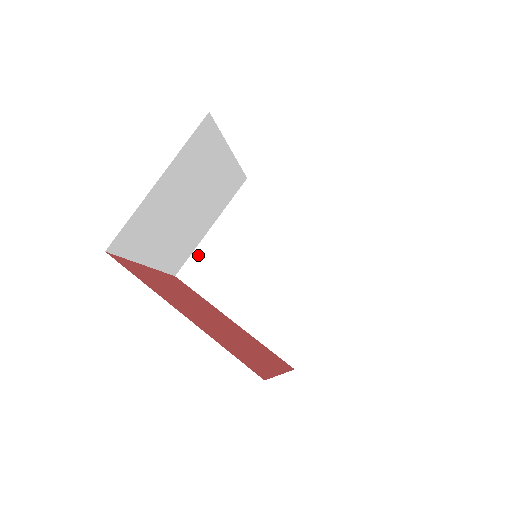
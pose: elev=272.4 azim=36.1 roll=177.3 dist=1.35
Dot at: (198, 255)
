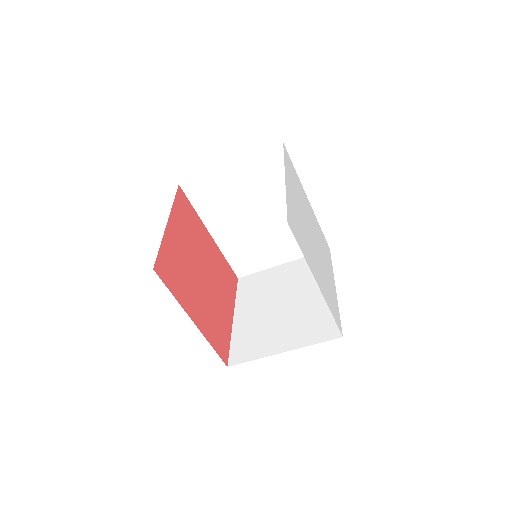
Dot at: (206, 179)
